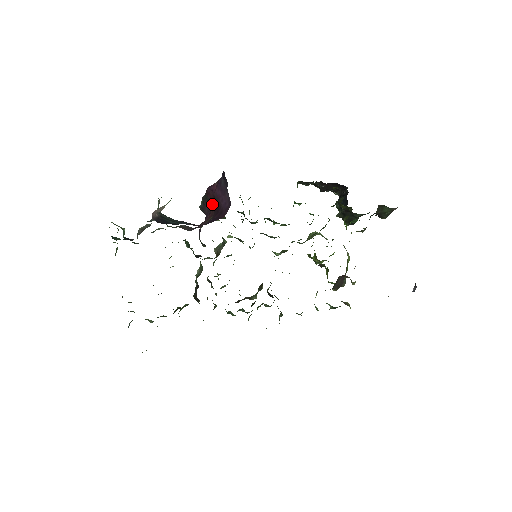
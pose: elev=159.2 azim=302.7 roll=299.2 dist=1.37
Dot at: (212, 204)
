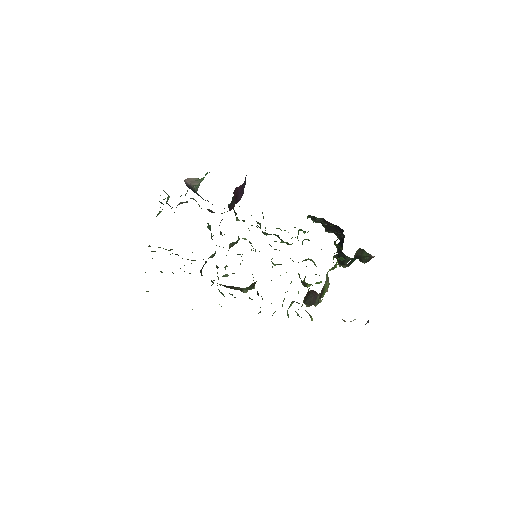
Dot at: occluded
